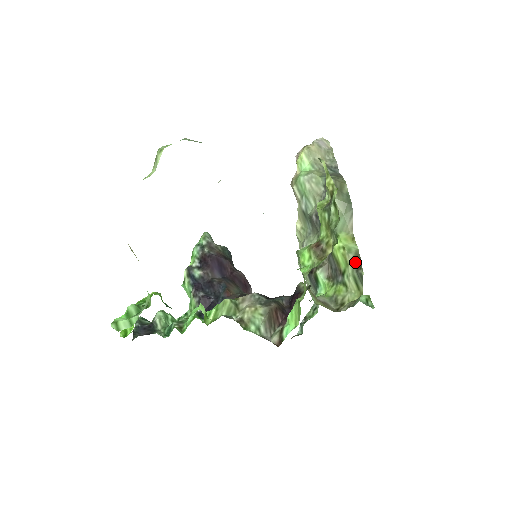
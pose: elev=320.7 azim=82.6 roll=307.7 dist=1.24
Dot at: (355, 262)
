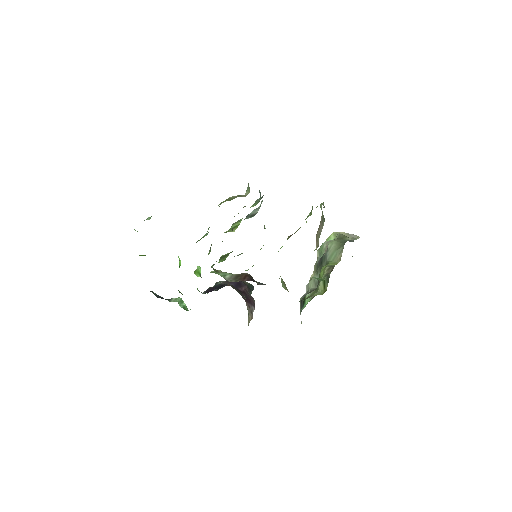
Dot at: (329, 271)
